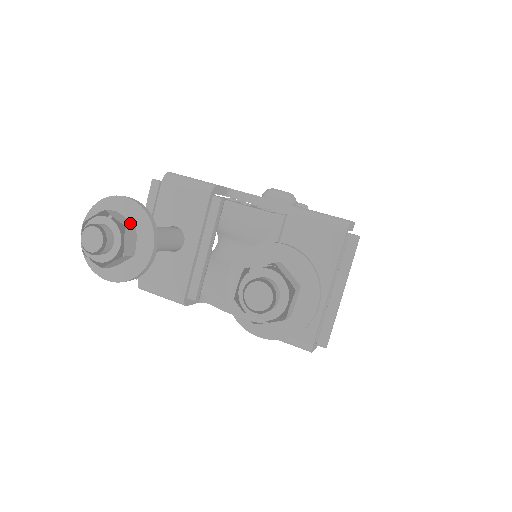
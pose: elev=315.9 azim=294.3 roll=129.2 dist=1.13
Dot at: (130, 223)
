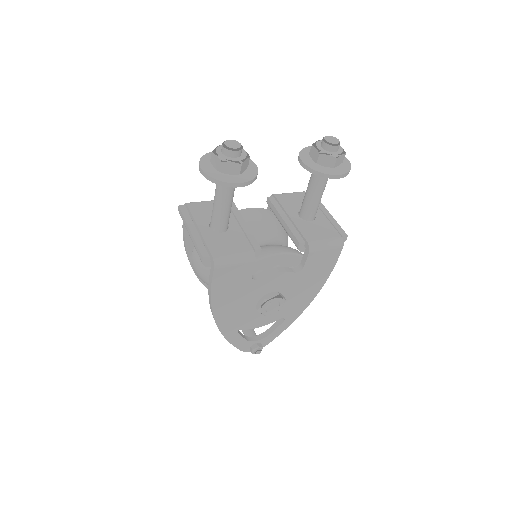
Dot at: occluded
